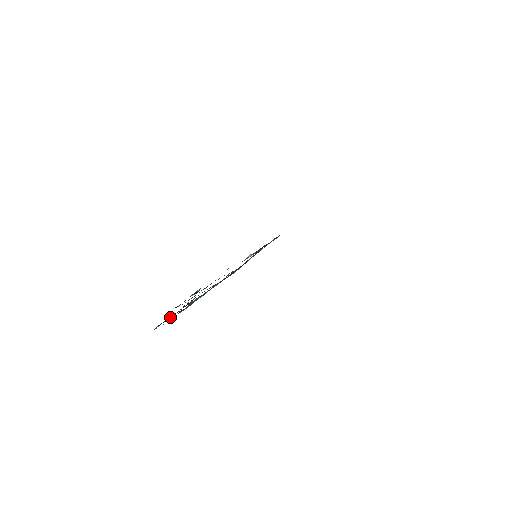
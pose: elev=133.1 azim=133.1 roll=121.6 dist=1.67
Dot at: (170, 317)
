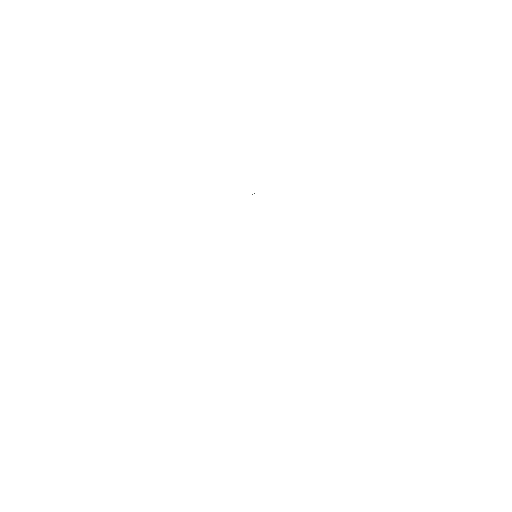
Dot at: occluded
